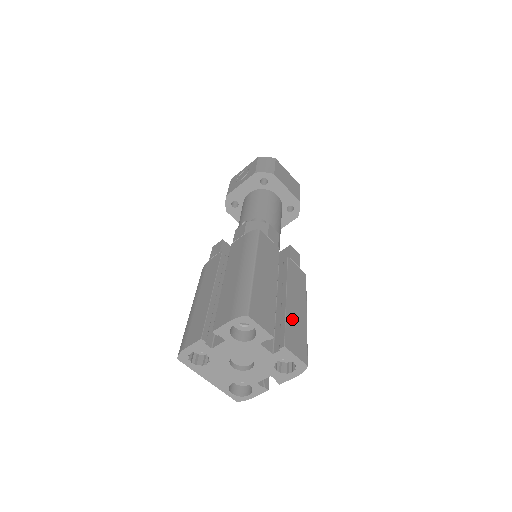
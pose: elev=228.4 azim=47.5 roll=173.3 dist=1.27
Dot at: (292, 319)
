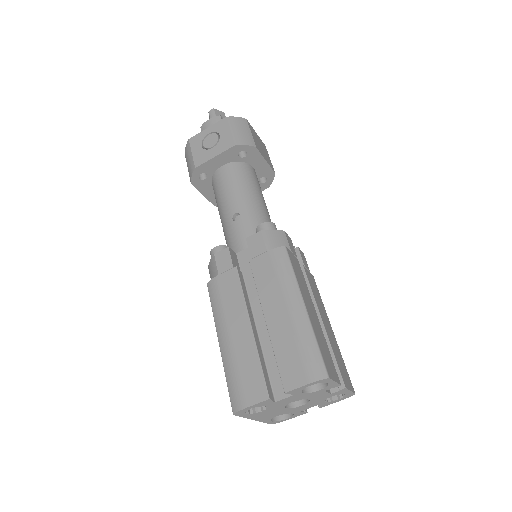
Dot at: (334, 347)
